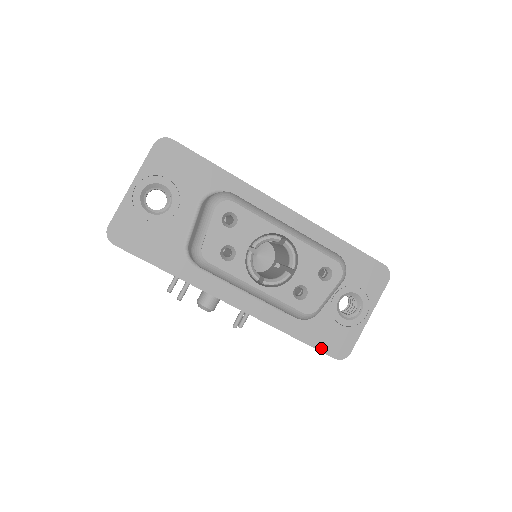
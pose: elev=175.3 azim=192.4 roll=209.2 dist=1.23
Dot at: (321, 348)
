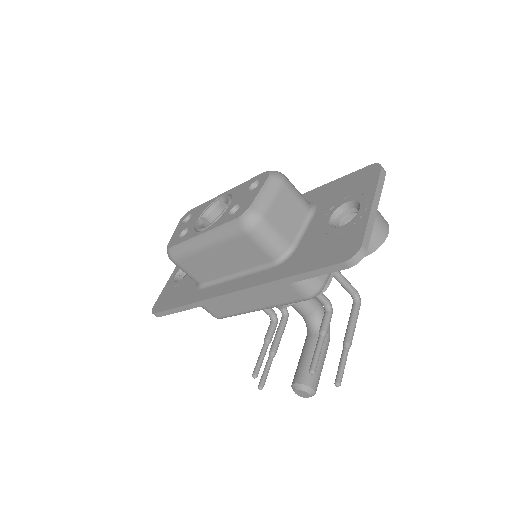
Dot at: (322, 265)
